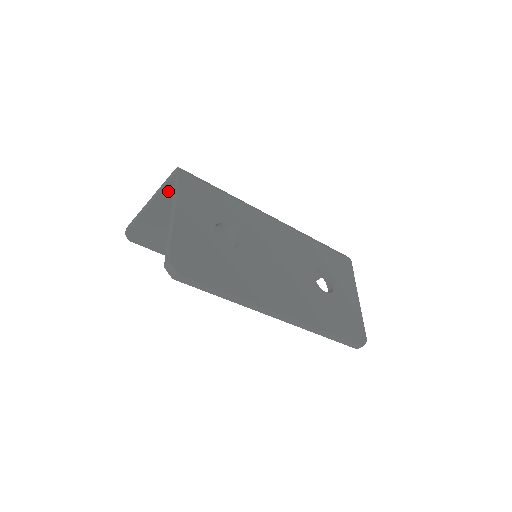
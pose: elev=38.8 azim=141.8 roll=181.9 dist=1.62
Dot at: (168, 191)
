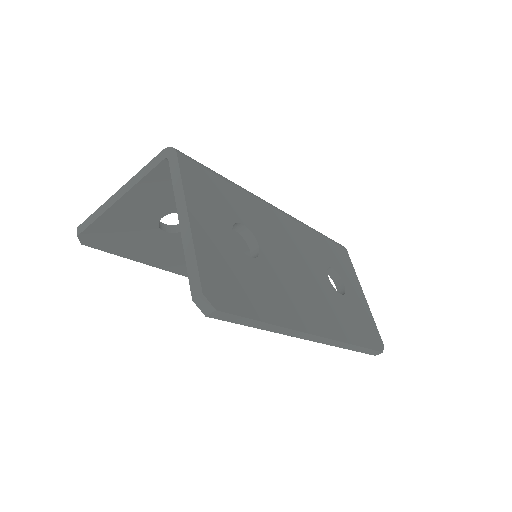
Dot at: (151, 179)
